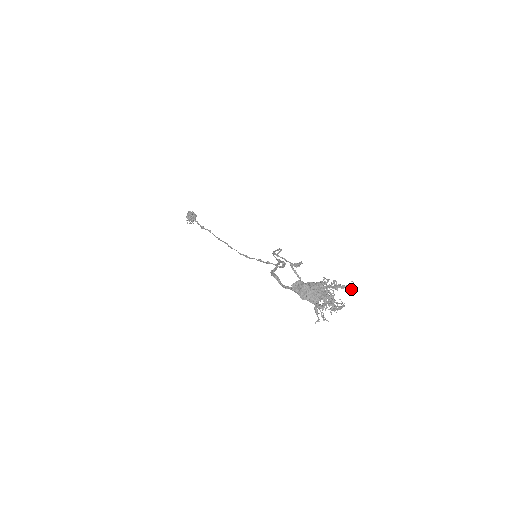
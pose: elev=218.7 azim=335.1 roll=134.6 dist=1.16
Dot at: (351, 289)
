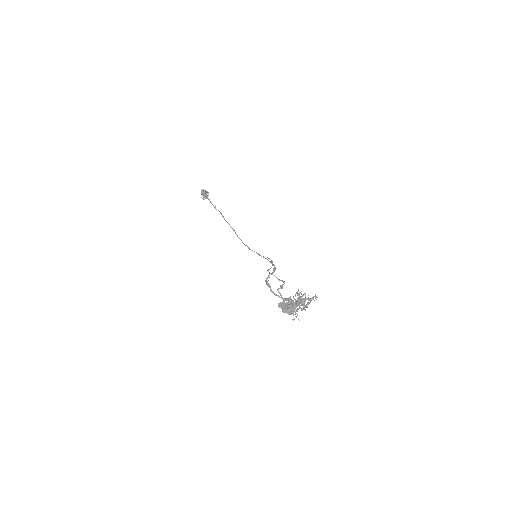
Dot at: (314, 300)
